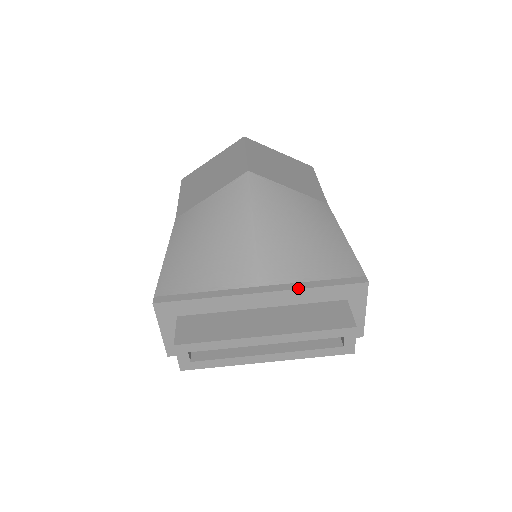
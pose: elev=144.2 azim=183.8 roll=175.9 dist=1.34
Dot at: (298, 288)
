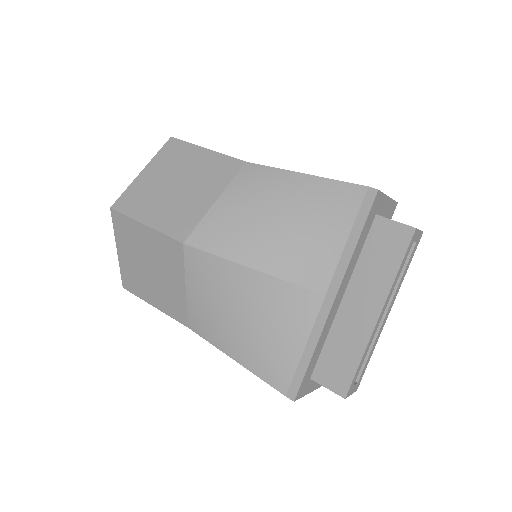
Dot at: (348, 262)
